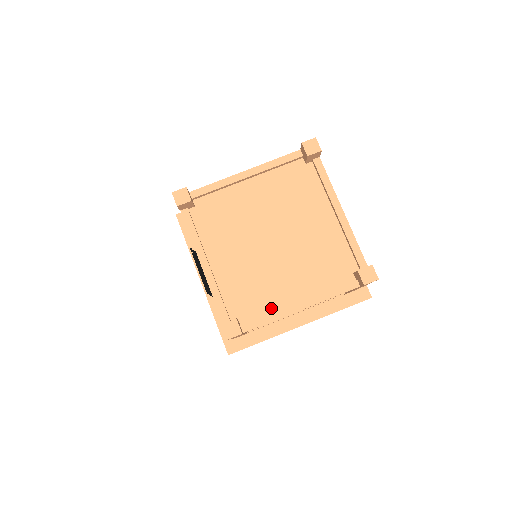
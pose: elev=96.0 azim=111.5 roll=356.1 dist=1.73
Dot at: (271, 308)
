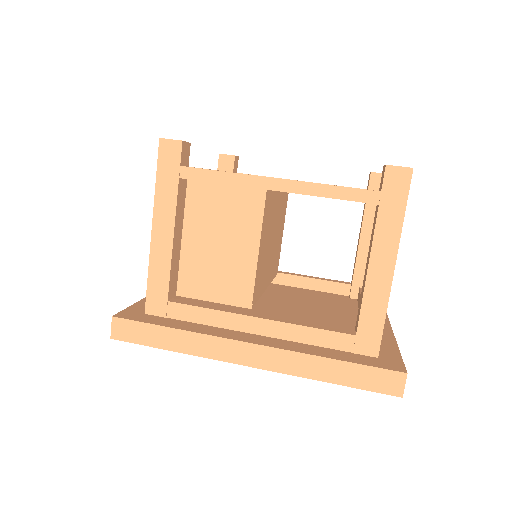
Dot at: occluded
